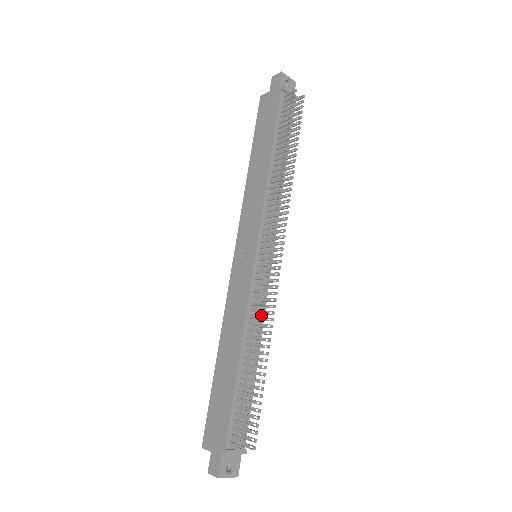
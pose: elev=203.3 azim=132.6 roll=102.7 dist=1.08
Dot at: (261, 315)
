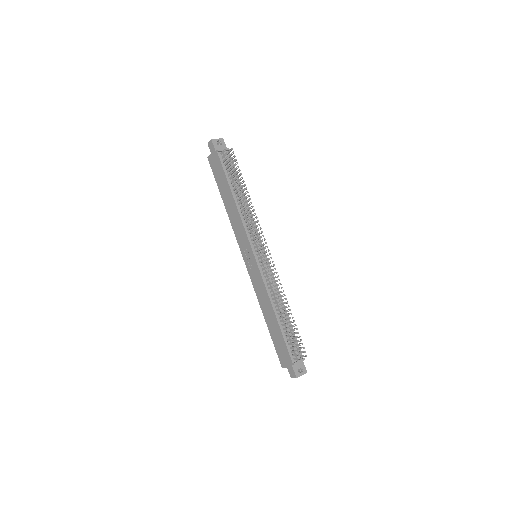
Dot at: (275, 289)
